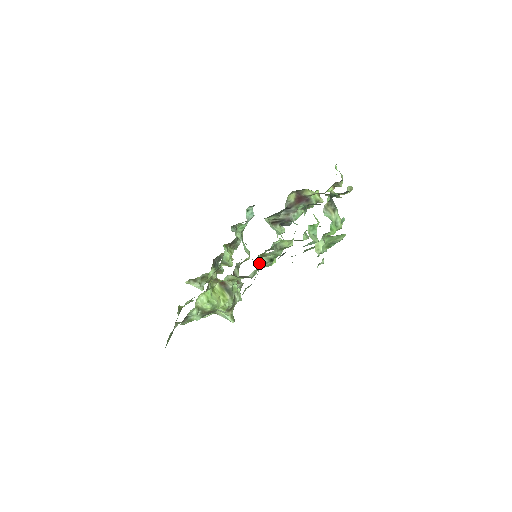
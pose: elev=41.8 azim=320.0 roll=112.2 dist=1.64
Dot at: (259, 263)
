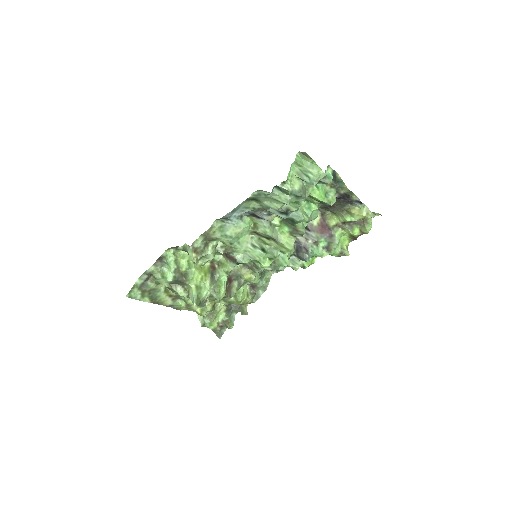
Dot at: (246, 221)
